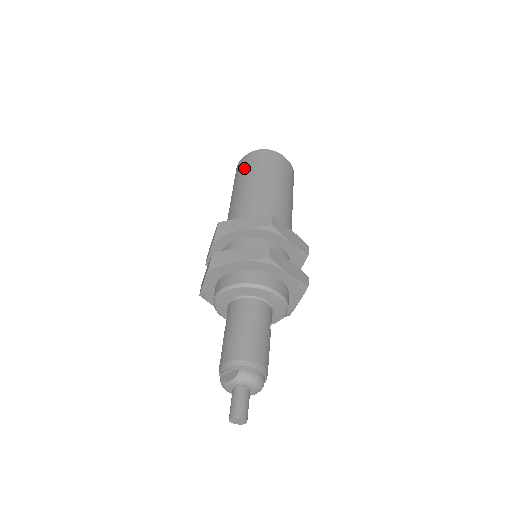
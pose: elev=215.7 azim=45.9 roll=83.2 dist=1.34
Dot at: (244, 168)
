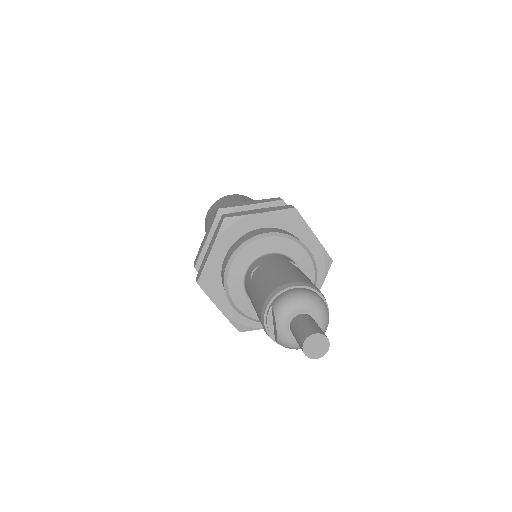
Dot at: occluded
